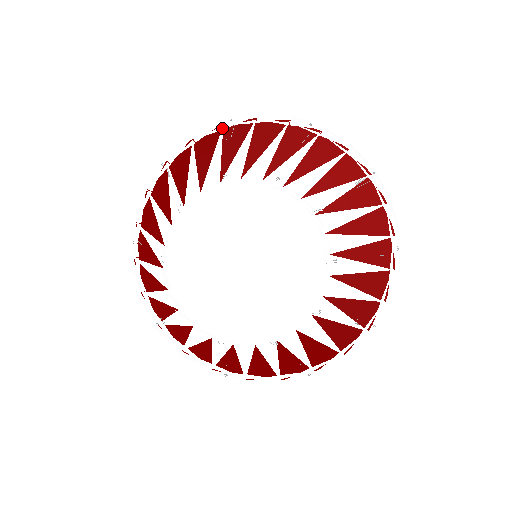
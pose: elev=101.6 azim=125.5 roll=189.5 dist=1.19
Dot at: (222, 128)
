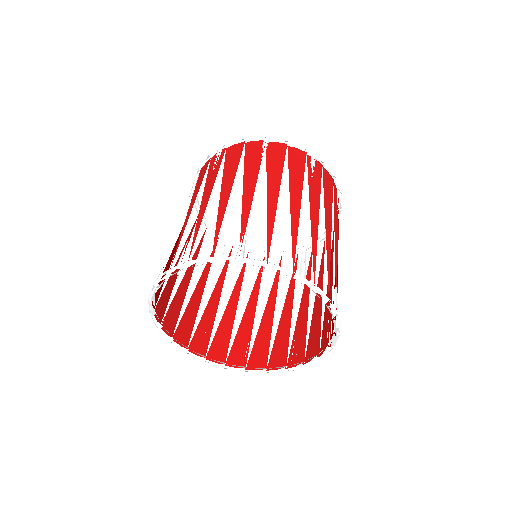
Dot at: (154, 299)
